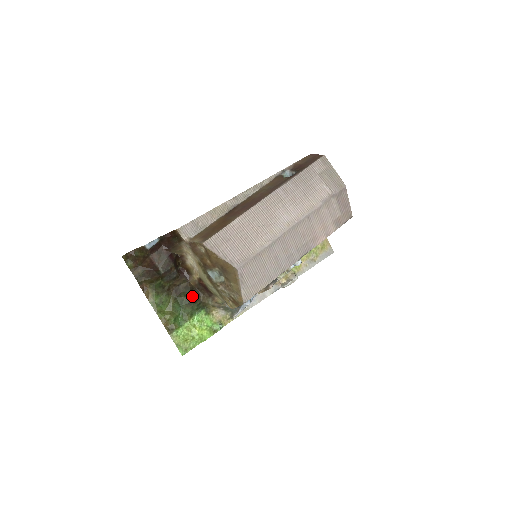
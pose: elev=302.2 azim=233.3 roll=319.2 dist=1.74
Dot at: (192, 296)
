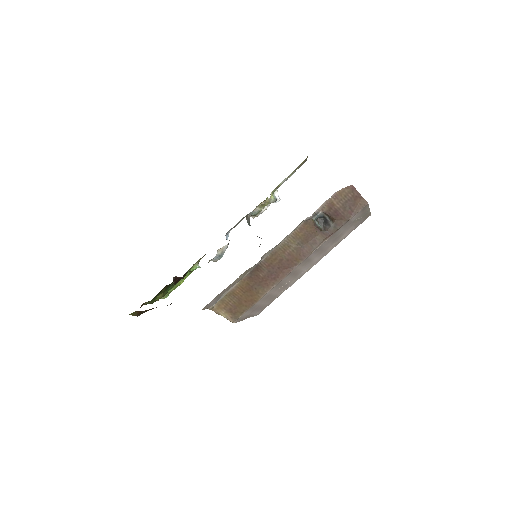
Dot at: occluded
